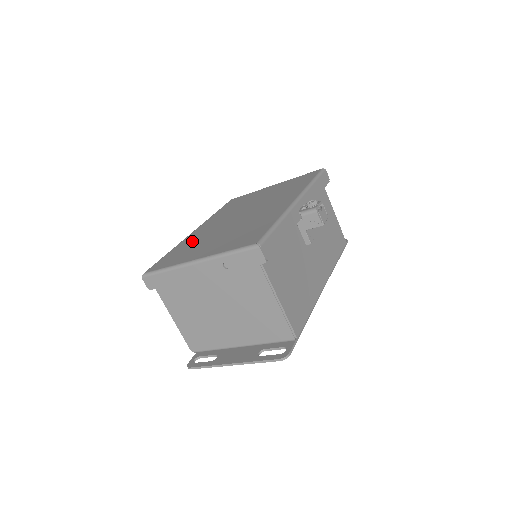
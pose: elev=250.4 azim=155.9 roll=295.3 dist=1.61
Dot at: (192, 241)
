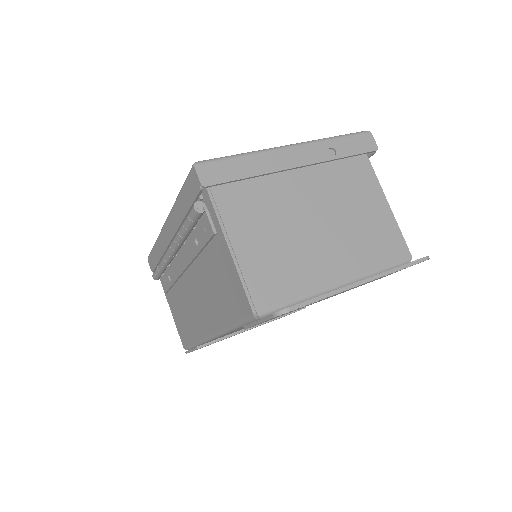
Dot at: occluded
